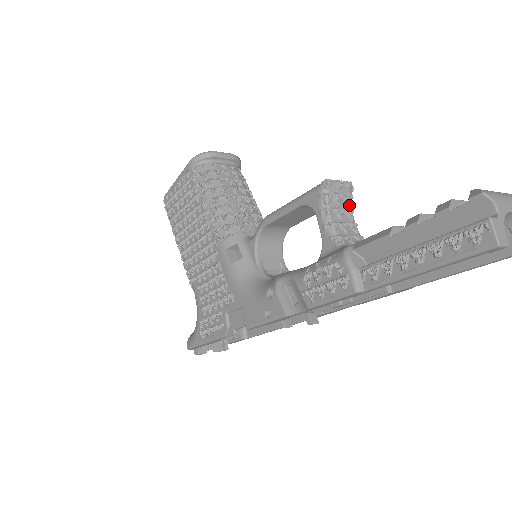
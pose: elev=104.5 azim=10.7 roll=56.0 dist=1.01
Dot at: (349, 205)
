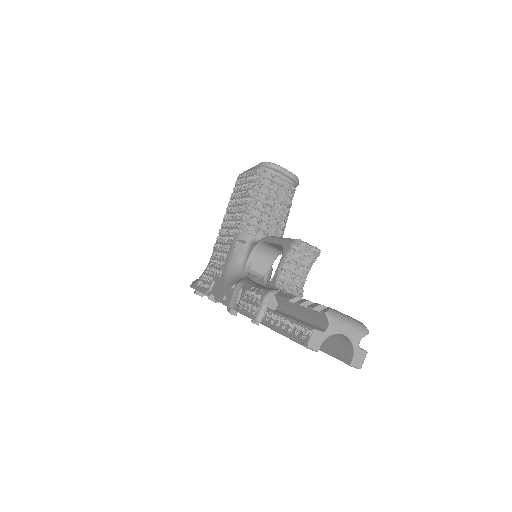
Dot at: (308, 264)
